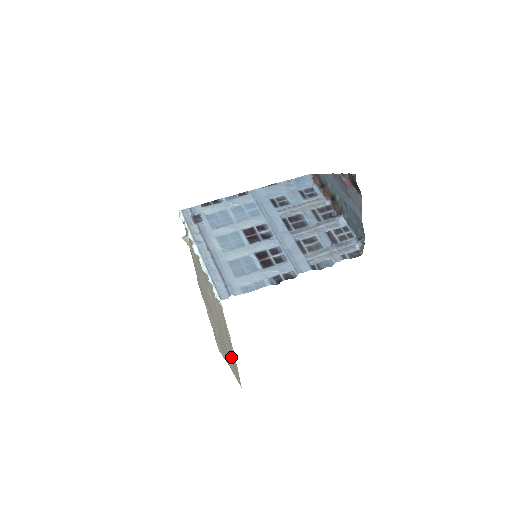
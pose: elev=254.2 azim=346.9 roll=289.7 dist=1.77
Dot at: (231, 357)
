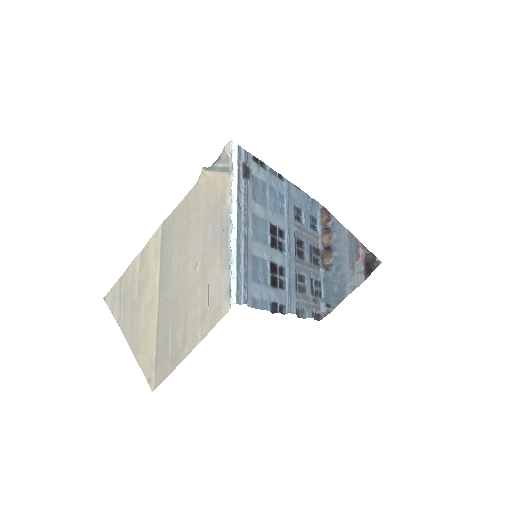
Dot at: (168, 350)
